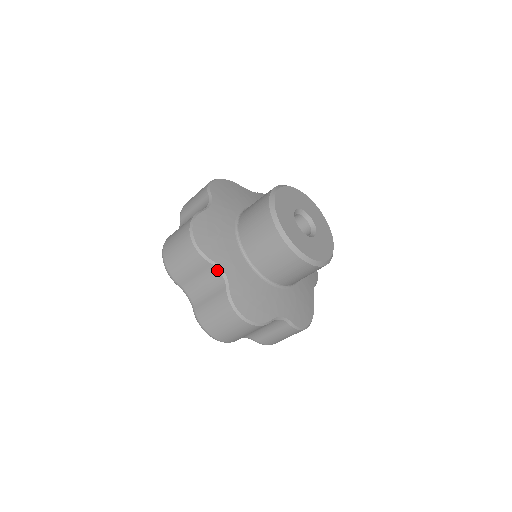
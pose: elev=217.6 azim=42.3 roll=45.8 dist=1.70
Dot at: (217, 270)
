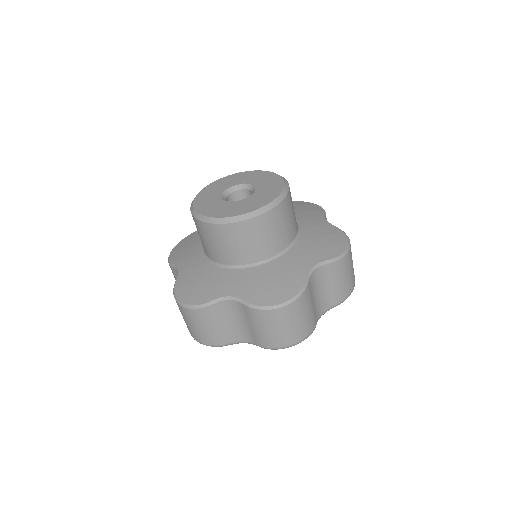
Dot at: (224, 302)
